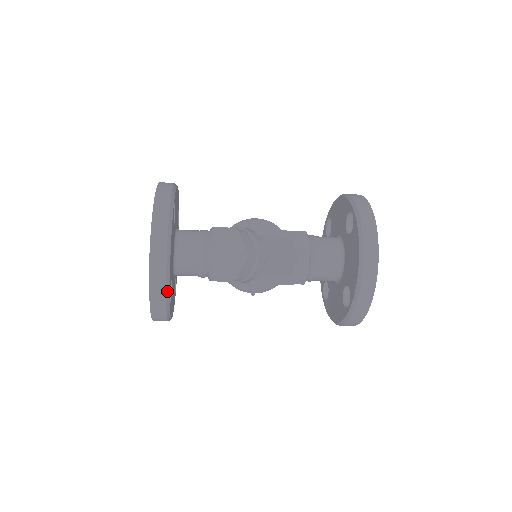
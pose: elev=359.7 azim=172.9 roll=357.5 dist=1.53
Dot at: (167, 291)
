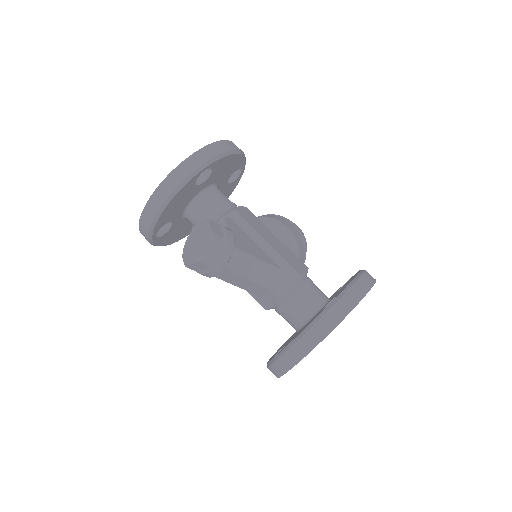
Dot at: (151, 230)
